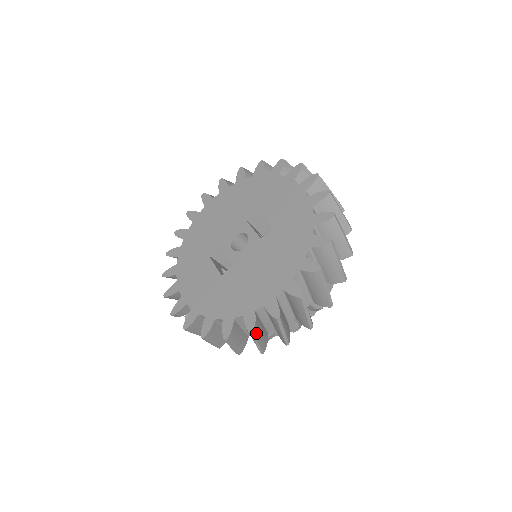
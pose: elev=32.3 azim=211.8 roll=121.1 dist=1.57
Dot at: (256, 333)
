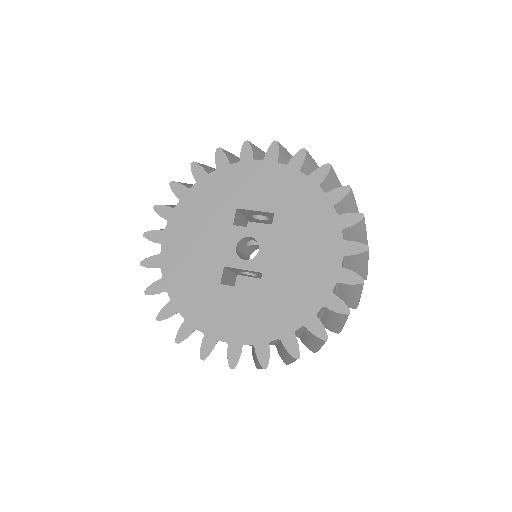
Dot at: occluded
